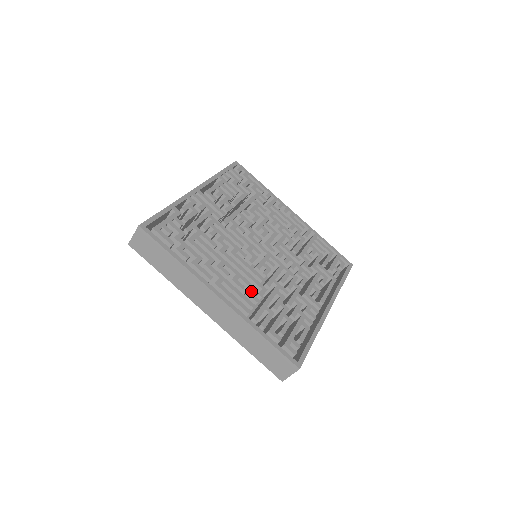
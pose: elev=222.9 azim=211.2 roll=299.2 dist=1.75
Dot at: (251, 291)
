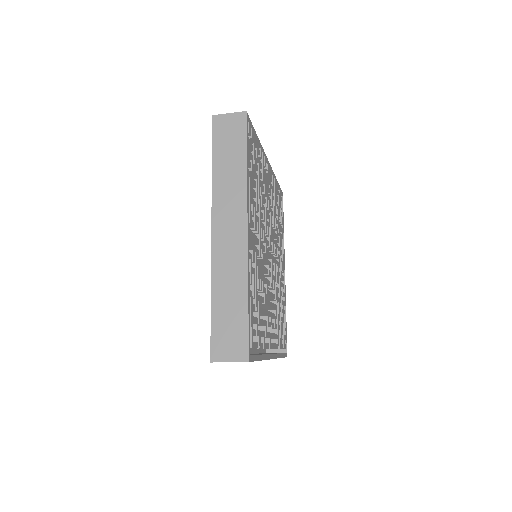
Dot at: (275, 322)
